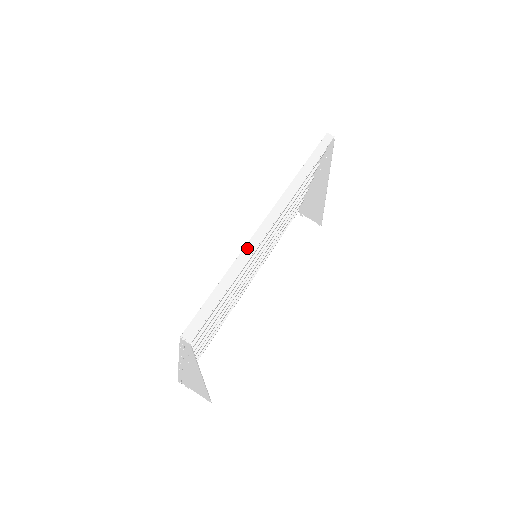
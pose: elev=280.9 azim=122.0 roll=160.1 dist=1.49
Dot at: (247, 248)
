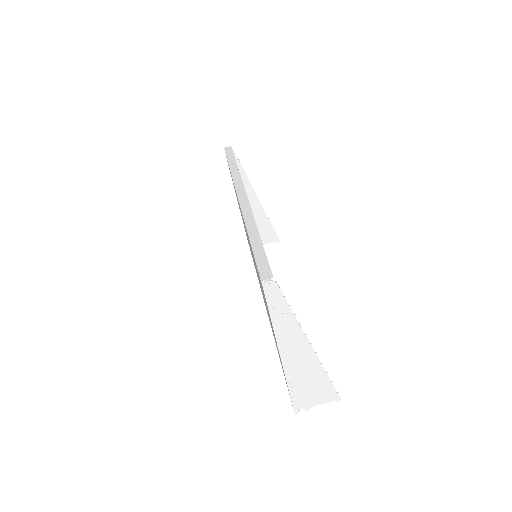
Dot at: (245, 214)
